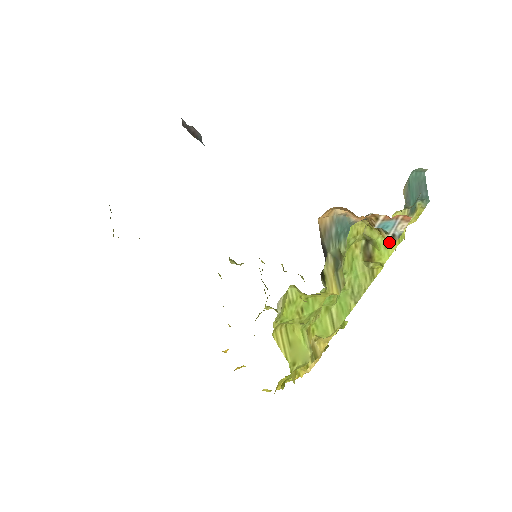
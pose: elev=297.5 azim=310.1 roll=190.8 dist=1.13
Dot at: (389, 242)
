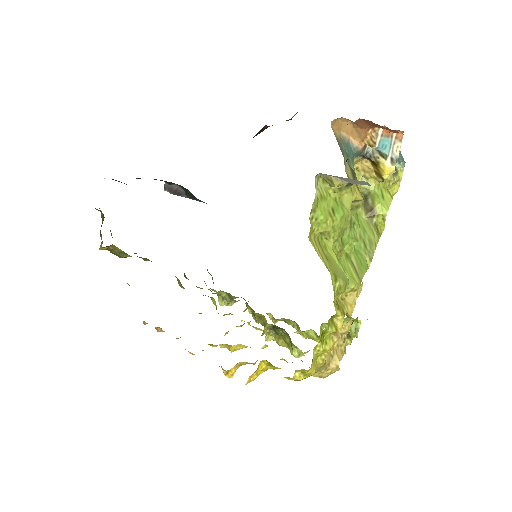
Dot at: (385, 194)
